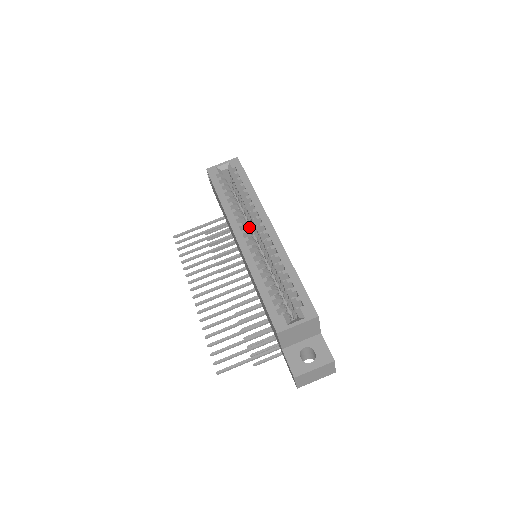
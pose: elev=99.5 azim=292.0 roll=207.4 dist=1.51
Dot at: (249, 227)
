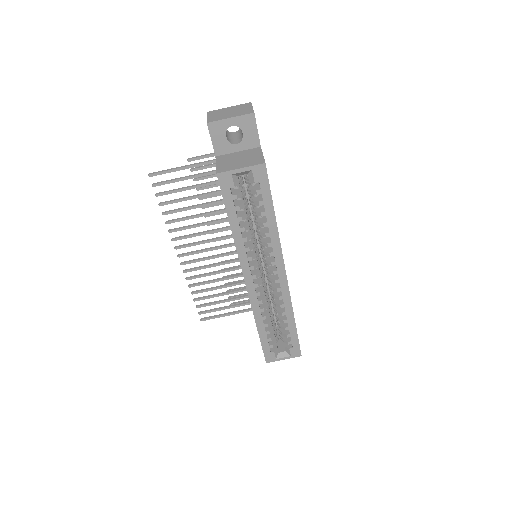
Dot at: (259, 252)
